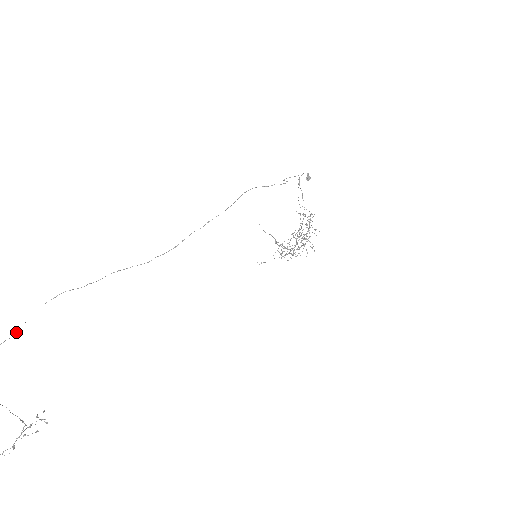
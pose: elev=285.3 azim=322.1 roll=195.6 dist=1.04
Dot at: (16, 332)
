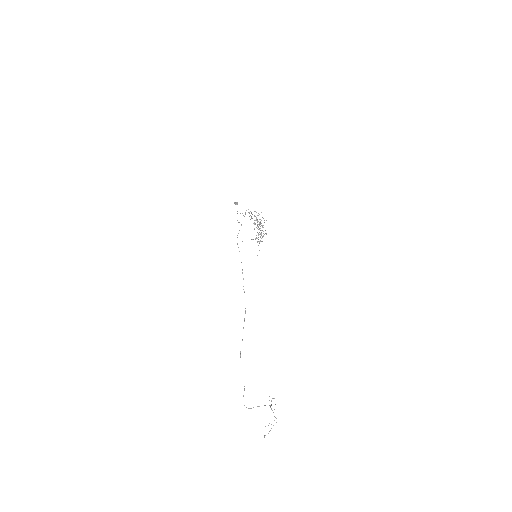
Dot at: occluded
